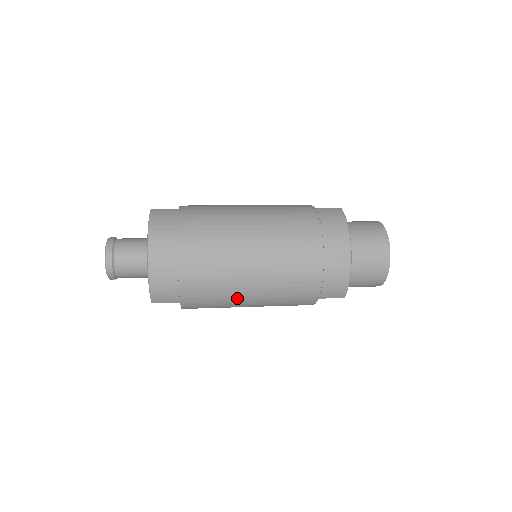
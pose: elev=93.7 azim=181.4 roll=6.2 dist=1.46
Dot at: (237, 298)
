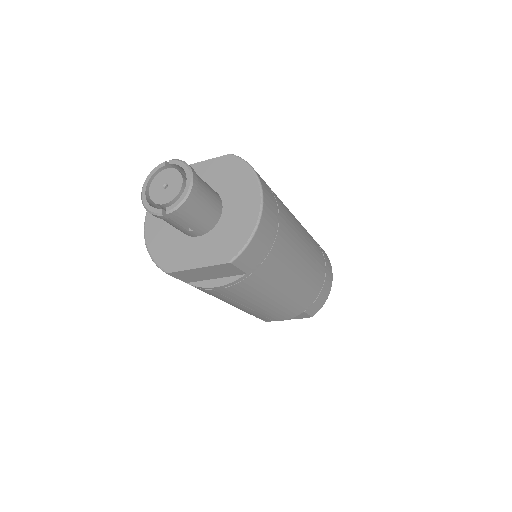
Dot at: (278, 288)
